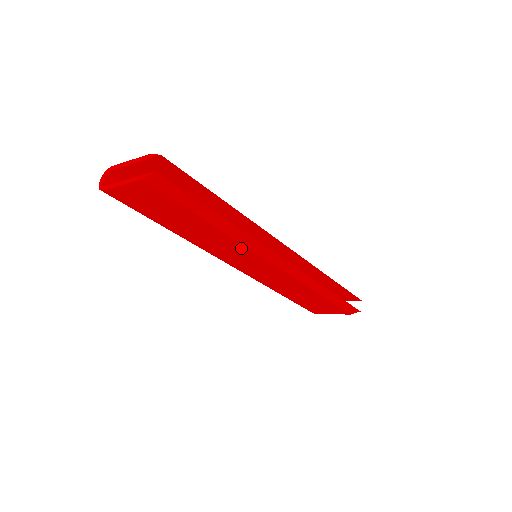
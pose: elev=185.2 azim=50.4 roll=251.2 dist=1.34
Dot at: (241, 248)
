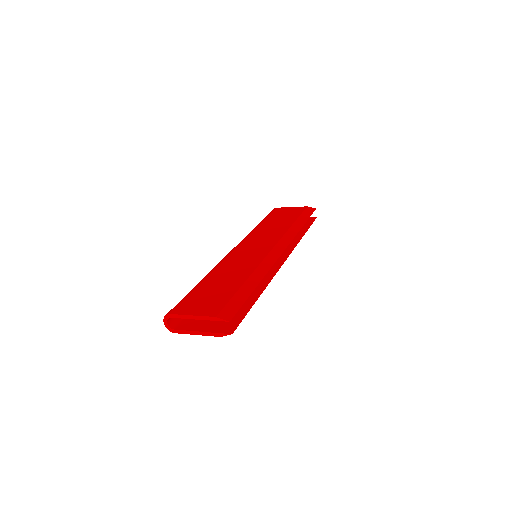
Dot at: occluded
